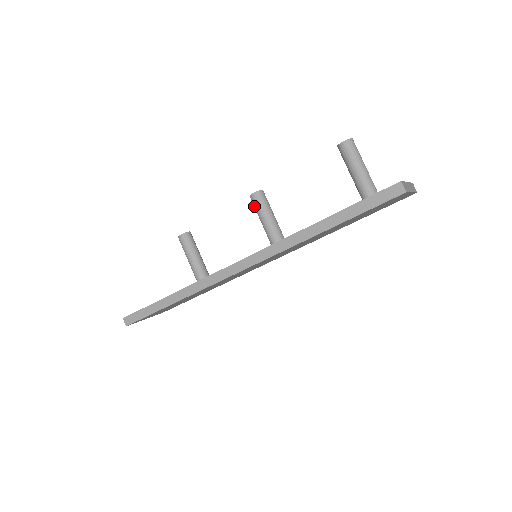
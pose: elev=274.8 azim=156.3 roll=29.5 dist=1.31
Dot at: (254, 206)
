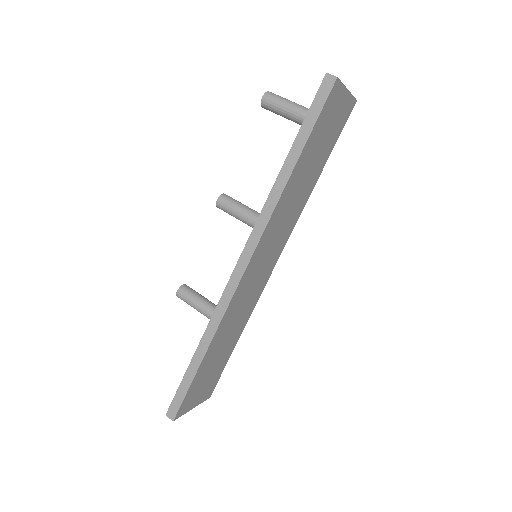
Dot at: (225, 211)
